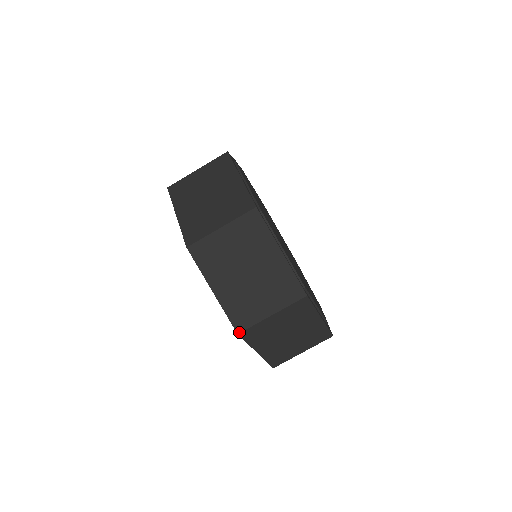
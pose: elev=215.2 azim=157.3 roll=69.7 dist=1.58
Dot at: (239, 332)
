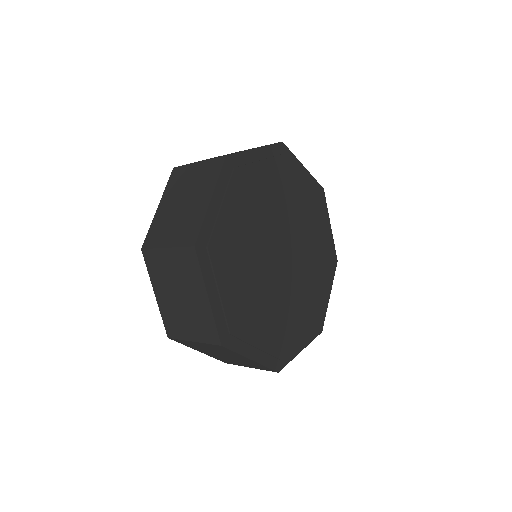
Dot at: (169, 337)
